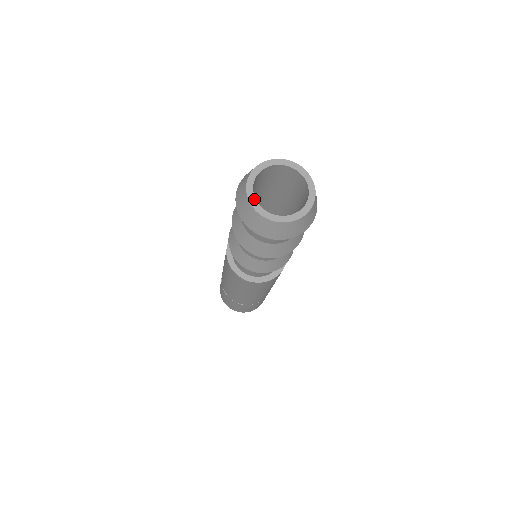
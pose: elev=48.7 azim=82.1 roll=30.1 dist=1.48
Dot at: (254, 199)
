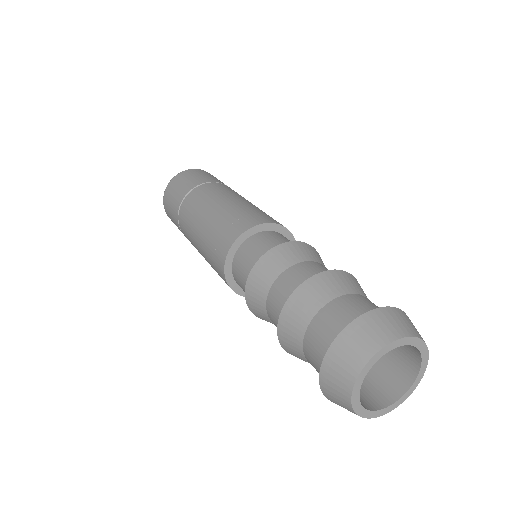
Dot at: (359, 389)
